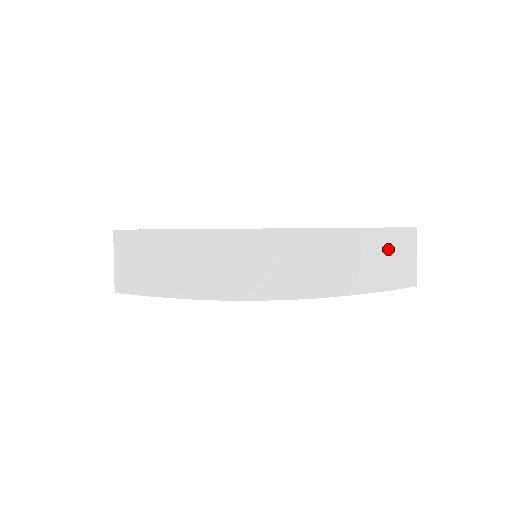
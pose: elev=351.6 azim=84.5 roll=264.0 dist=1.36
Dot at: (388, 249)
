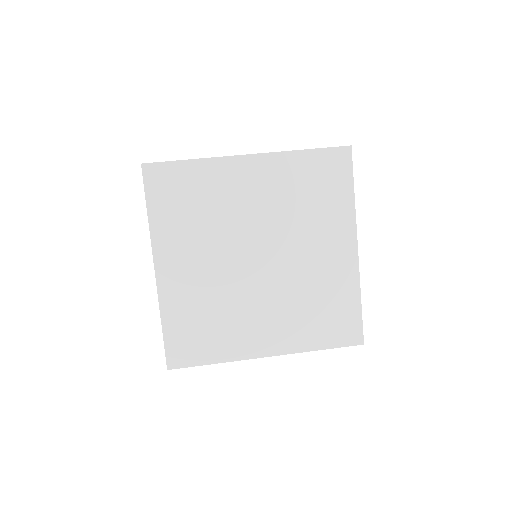
Dot at: occluded
